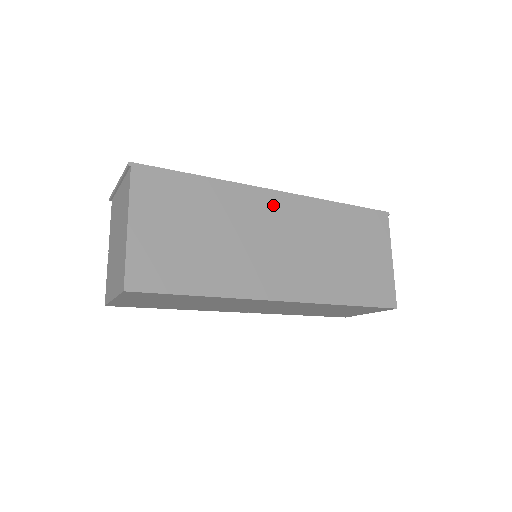
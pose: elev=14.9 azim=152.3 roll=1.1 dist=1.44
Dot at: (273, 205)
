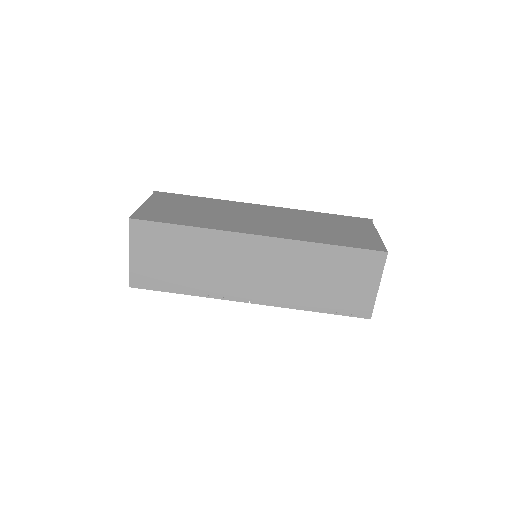
Dot at: (257, 208)
